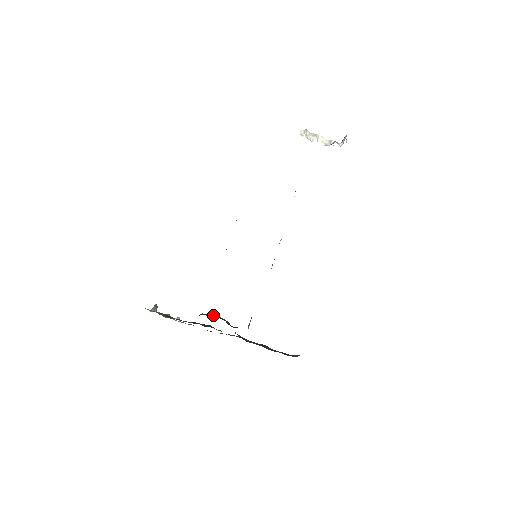
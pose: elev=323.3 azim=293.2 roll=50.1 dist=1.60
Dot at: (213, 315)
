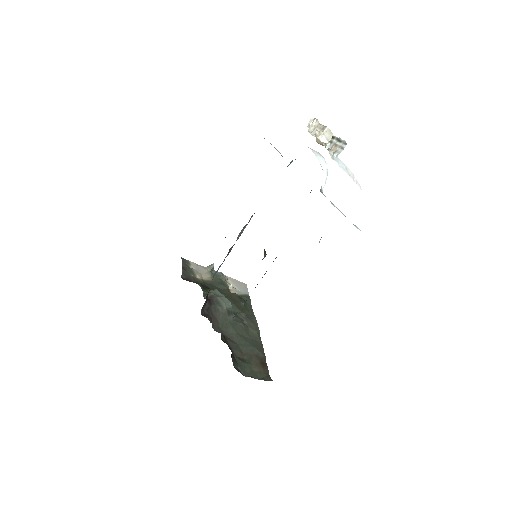
Dot at: (212, 295)
